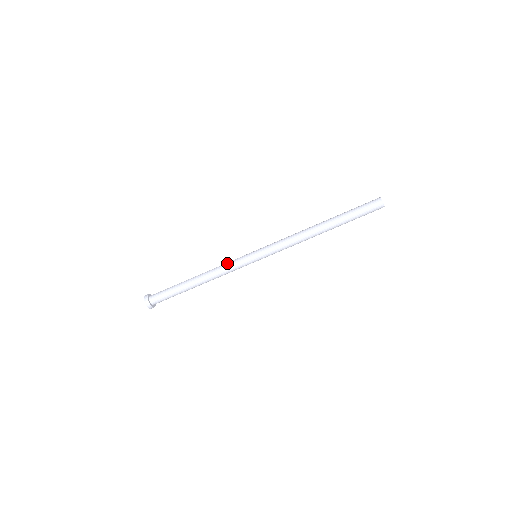
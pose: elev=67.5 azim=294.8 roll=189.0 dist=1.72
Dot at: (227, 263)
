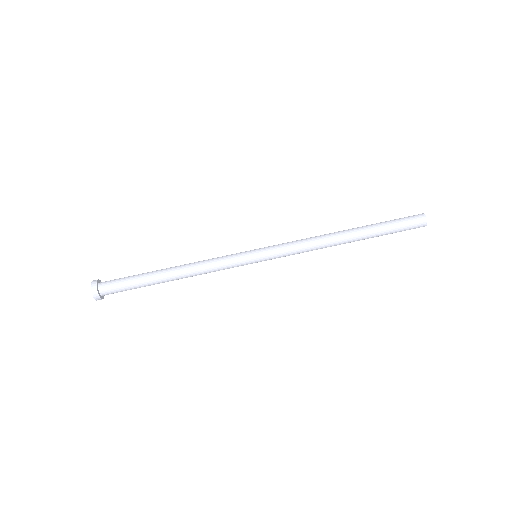
Dot at: occluded
